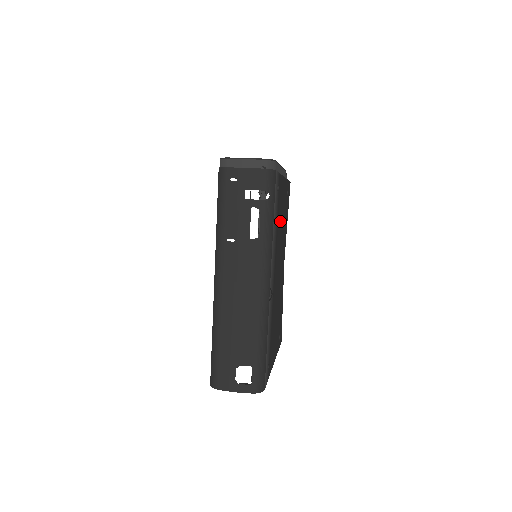
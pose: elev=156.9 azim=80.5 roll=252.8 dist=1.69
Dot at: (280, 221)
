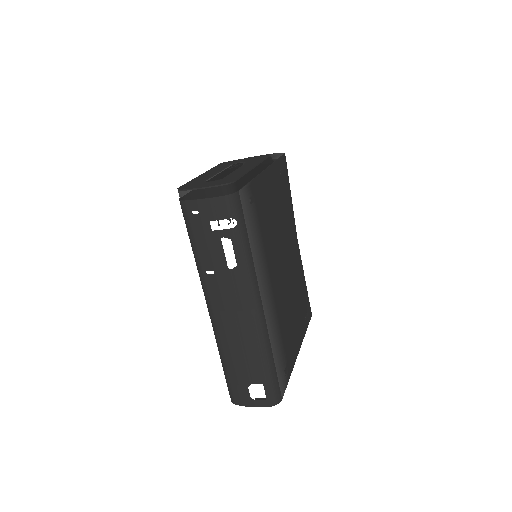
Dot at: (271, 219)
